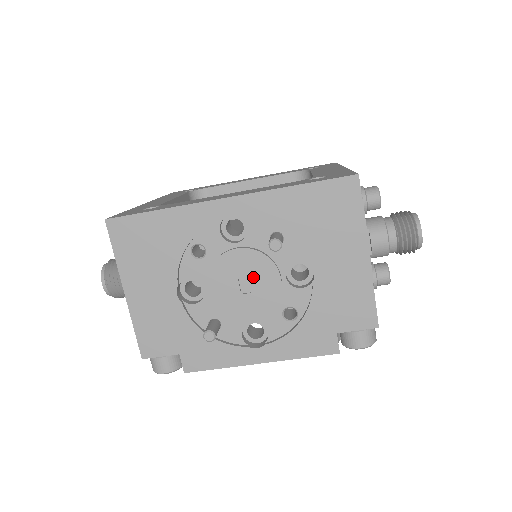
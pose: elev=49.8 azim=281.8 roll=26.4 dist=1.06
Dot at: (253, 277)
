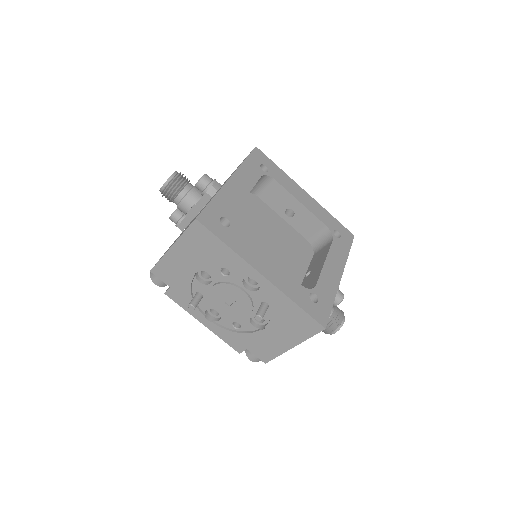
Dot at: (237, 304)
